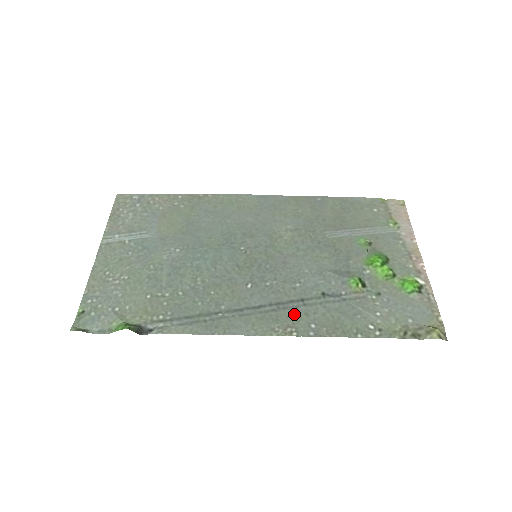
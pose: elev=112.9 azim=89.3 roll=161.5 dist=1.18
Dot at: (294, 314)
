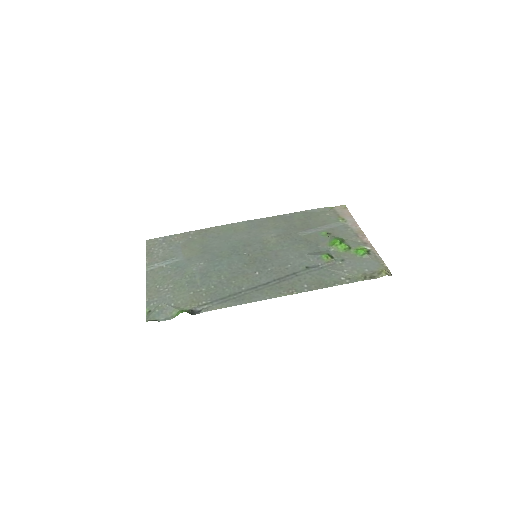
Dot at: (291, 282)
